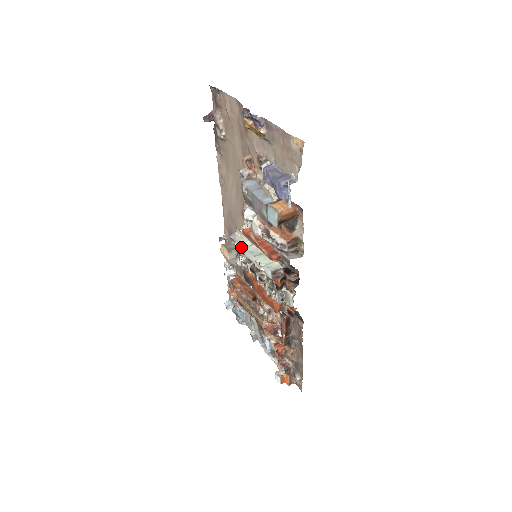
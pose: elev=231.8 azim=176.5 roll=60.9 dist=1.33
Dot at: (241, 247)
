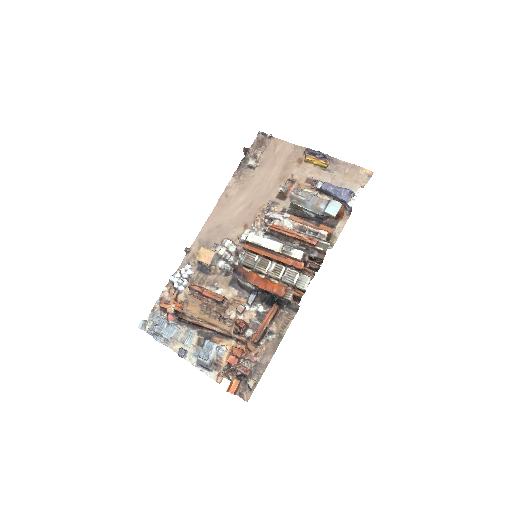
Dot at: (258, 239)
